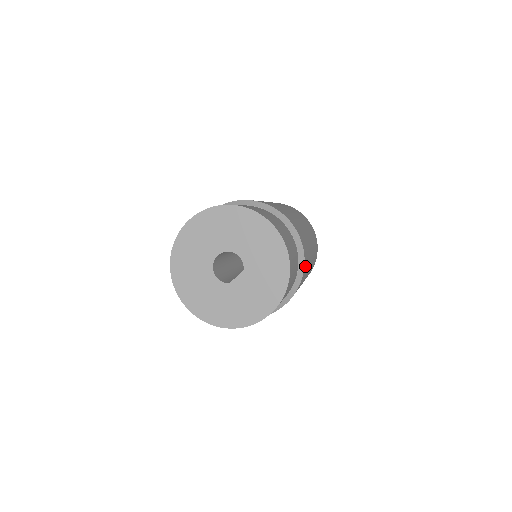
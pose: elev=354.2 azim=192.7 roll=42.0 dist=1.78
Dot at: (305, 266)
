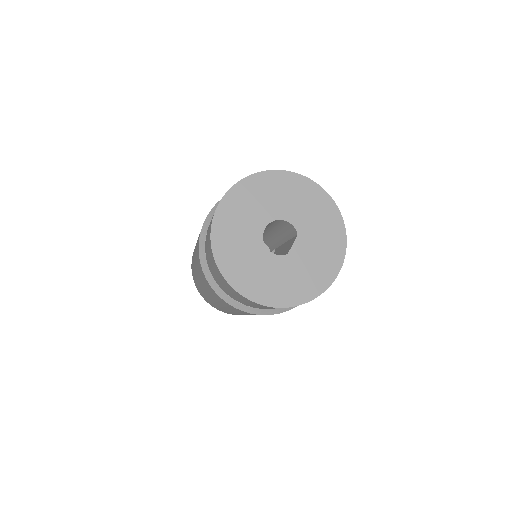
Dot at: occluded
